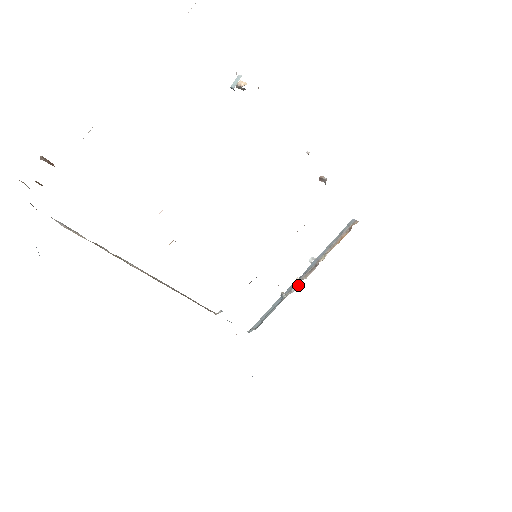
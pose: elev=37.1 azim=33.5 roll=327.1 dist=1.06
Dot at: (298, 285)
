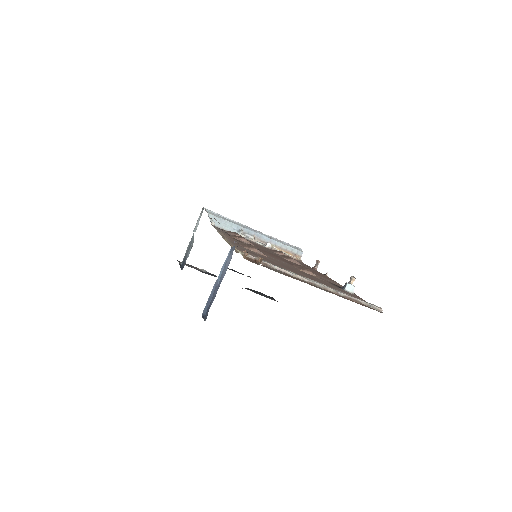
Dot at: (250, 237)
